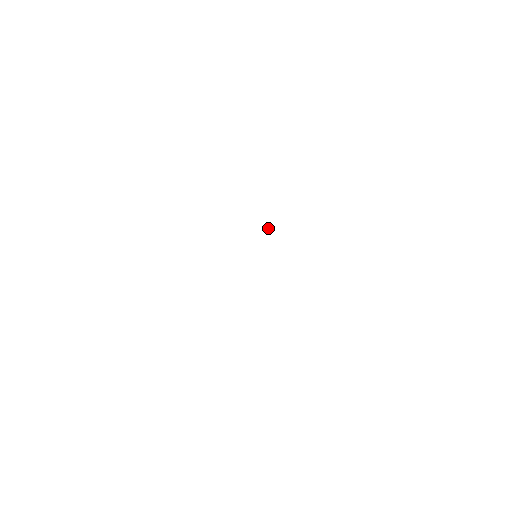
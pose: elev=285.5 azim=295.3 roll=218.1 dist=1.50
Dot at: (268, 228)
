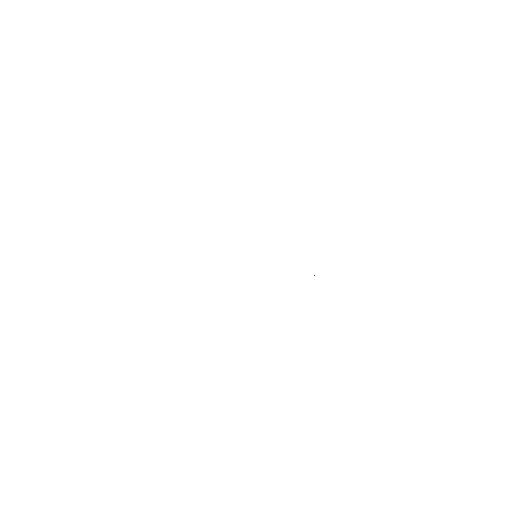
Dot at: occluded
